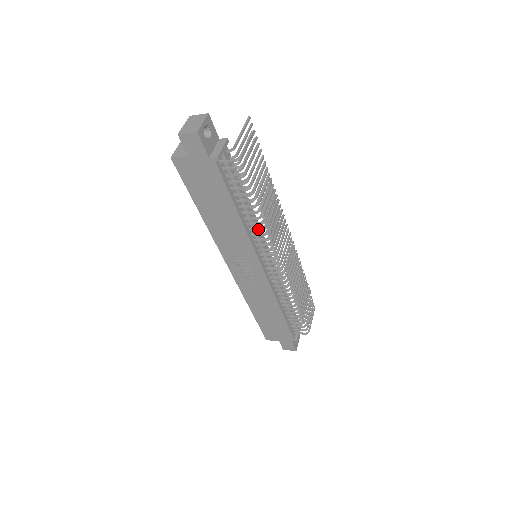
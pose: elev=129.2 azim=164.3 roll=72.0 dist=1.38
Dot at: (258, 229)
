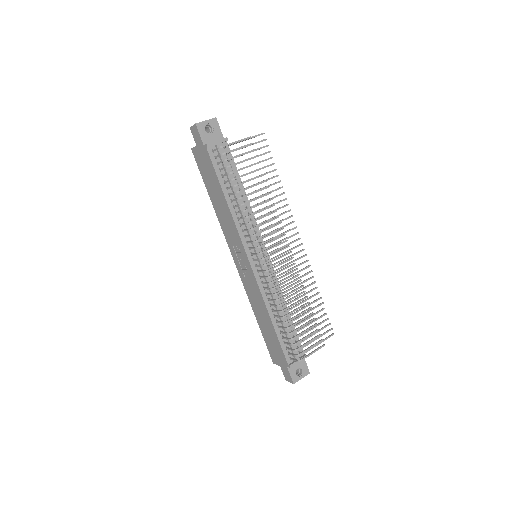
Dot at: (241, 218)
